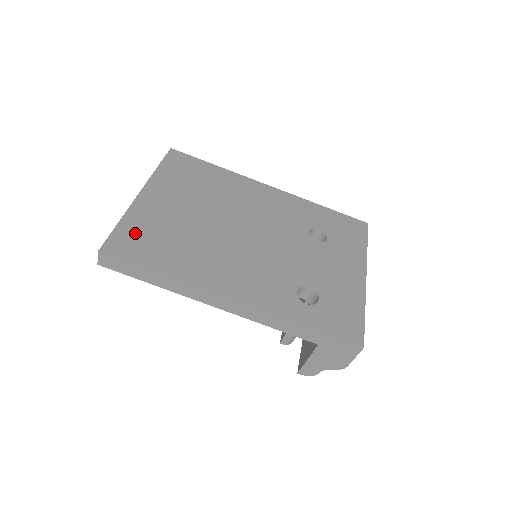
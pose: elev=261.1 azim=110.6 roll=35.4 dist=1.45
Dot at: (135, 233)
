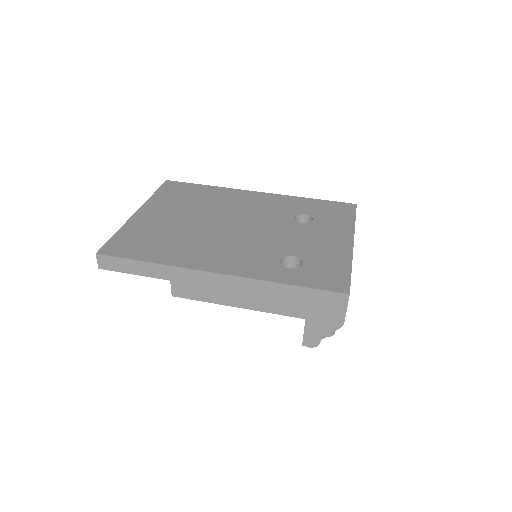
Dot at: (129, 238)
